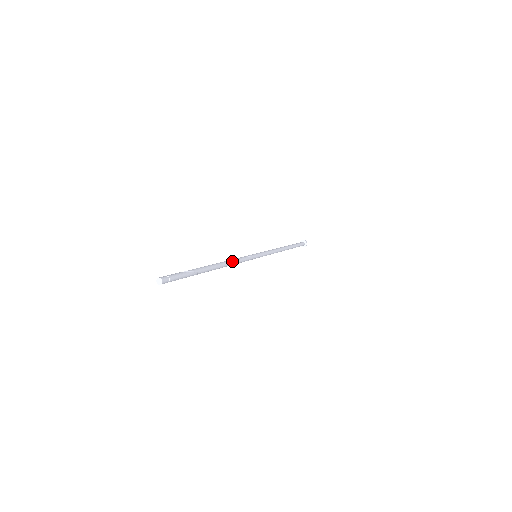
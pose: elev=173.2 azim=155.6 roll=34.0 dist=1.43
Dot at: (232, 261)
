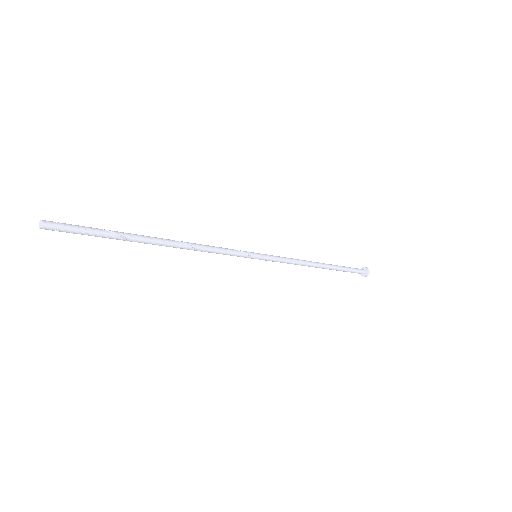
Dot at: (199, 245)
